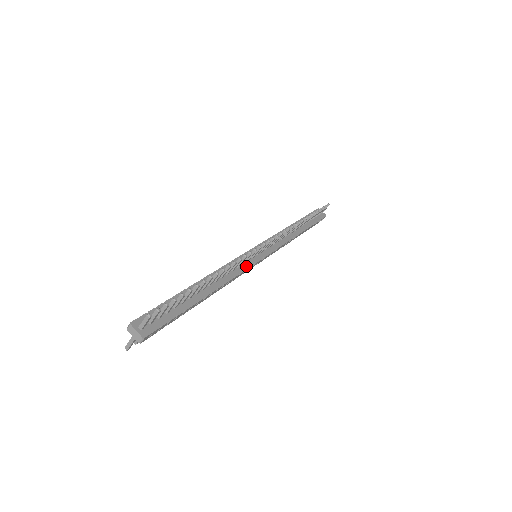
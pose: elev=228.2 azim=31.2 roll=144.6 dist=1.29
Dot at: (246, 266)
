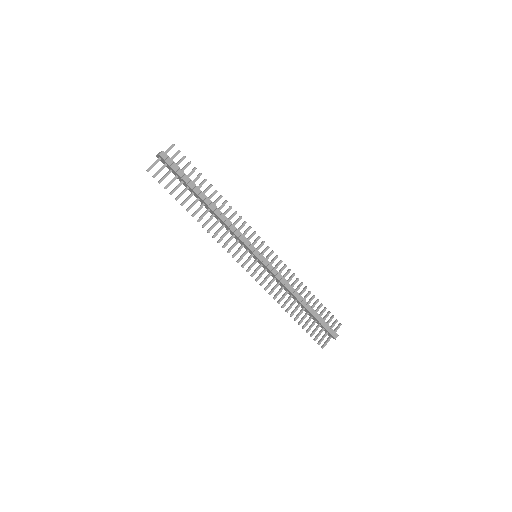
Dot at: (244, 237)
